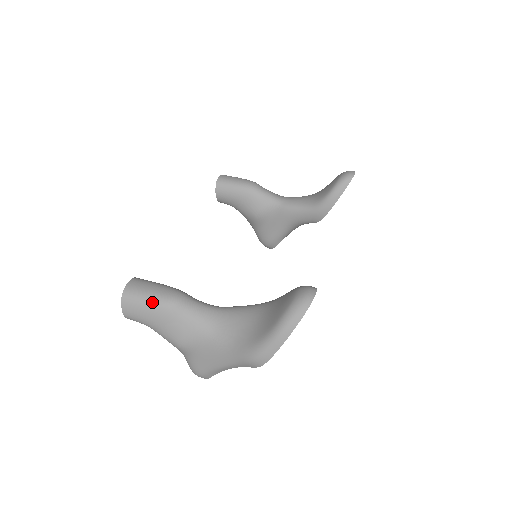
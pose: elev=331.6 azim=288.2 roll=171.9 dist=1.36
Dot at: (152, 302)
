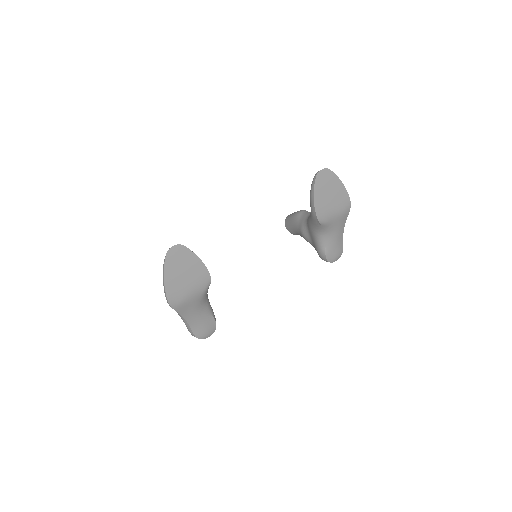
Dot at: occluded
